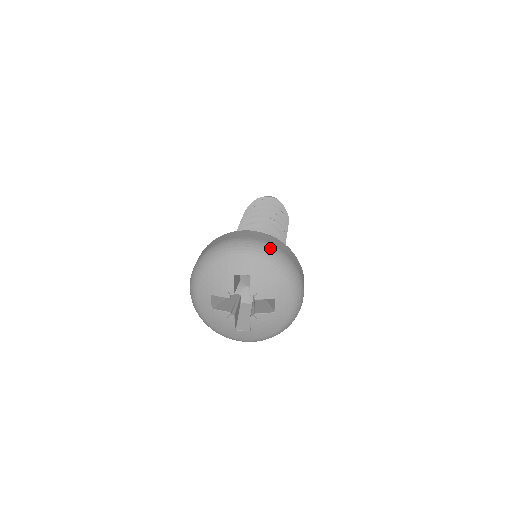
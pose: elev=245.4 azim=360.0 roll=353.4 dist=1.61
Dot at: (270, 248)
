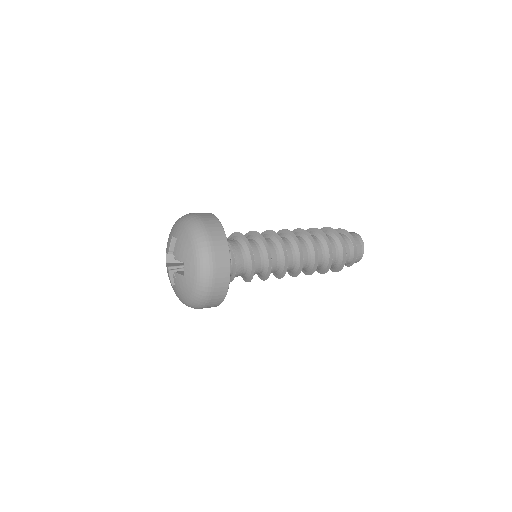
Dot at: (198, 222)
